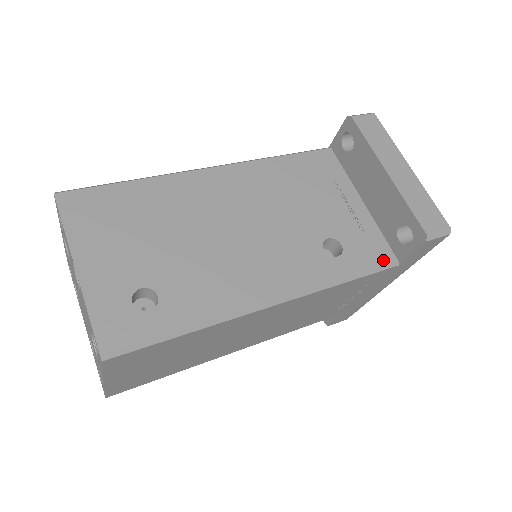
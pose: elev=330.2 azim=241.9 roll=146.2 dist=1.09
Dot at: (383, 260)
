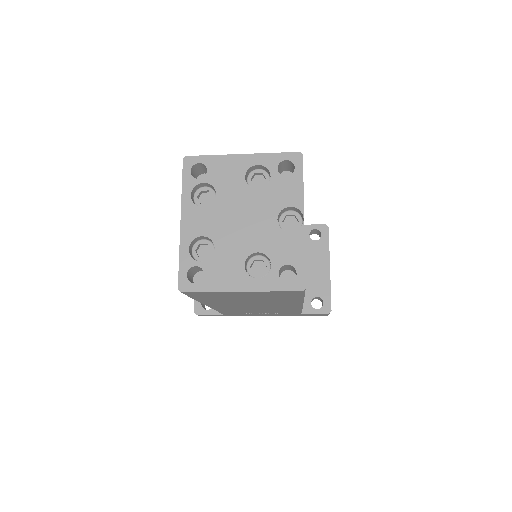
Dot at: occluded
